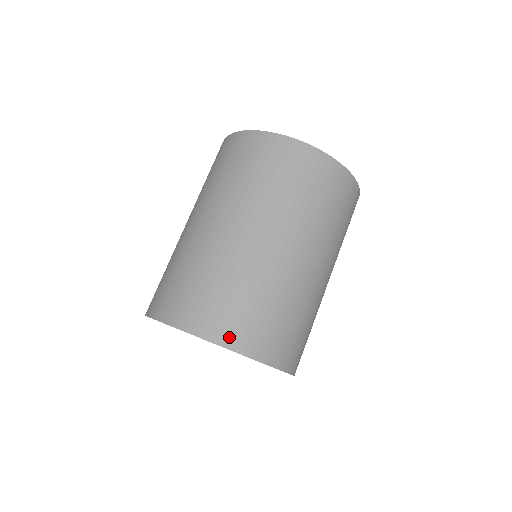
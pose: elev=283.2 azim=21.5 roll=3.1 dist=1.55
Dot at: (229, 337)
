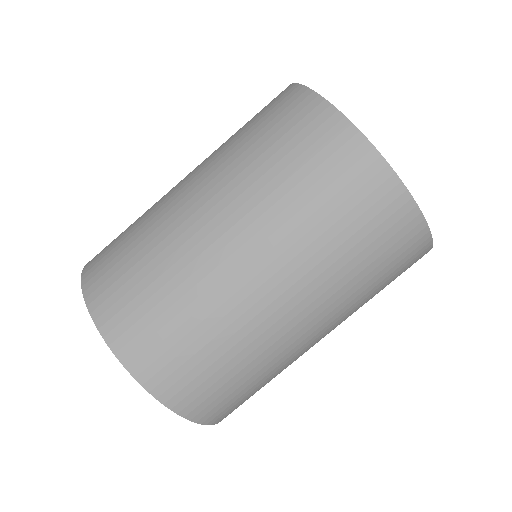
Dot at: (112, 325)
